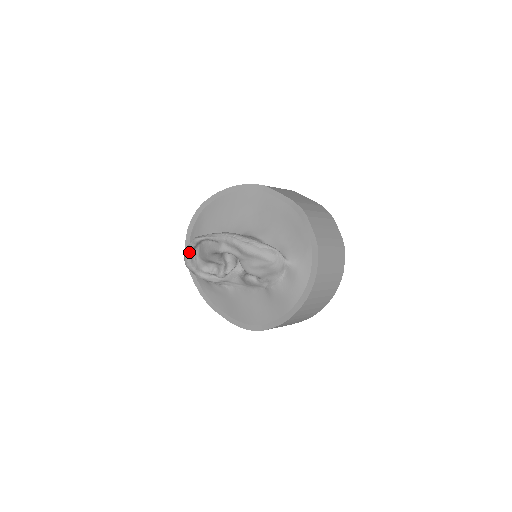
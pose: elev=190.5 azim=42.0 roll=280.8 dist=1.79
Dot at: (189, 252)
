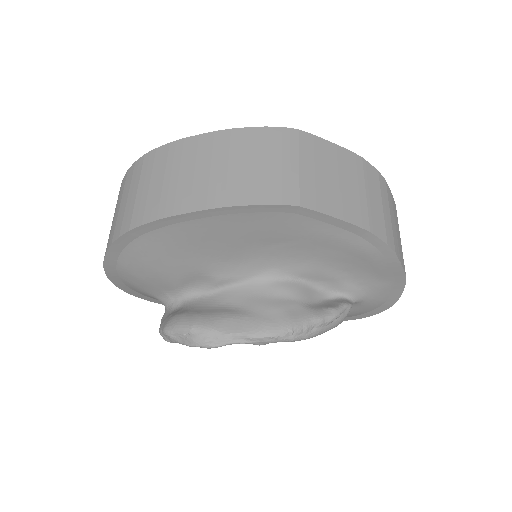
Dot at: (181, 343)
